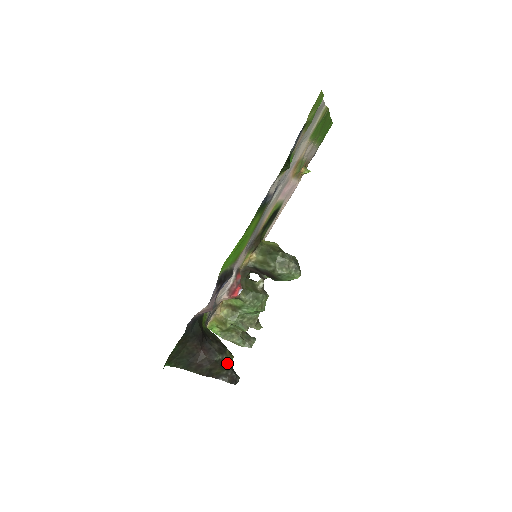
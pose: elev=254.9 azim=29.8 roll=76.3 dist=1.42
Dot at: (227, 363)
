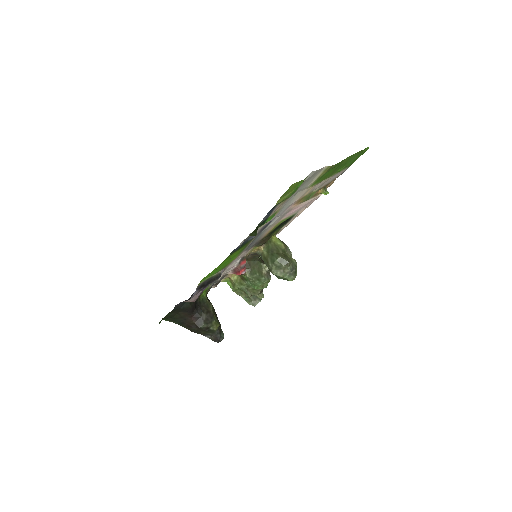
Dot at: (211, 330)
